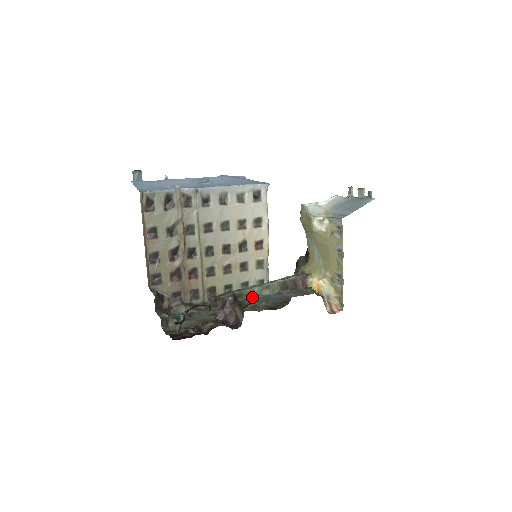
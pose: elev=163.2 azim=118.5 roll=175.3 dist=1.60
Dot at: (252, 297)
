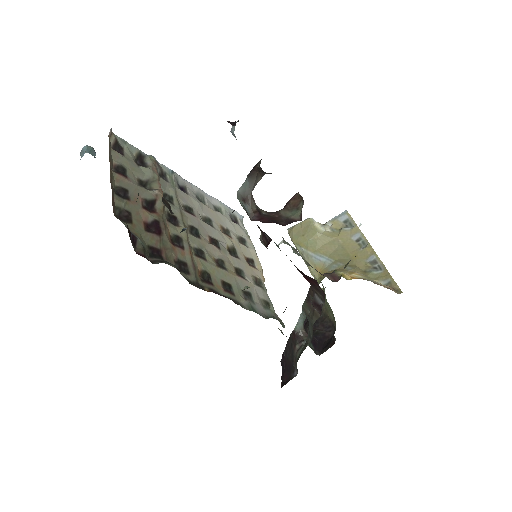
Dot at: occluded
